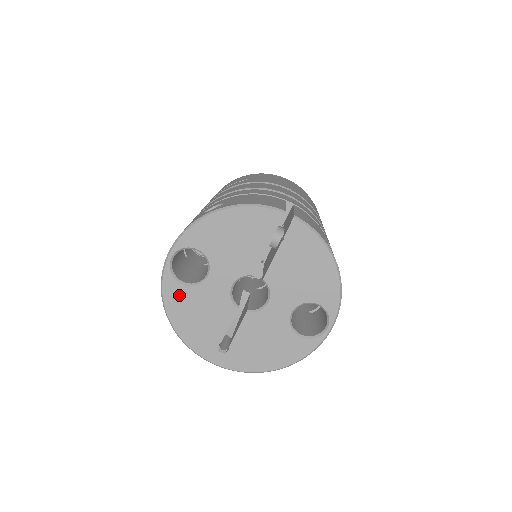
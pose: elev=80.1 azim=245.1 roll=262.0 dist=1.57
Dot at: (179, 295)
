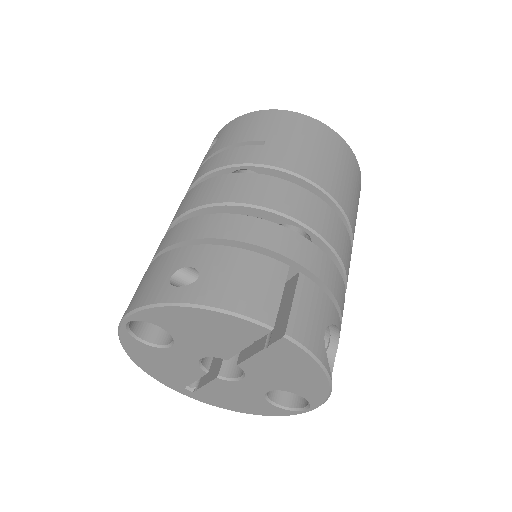
Dot at: (140, 348)
